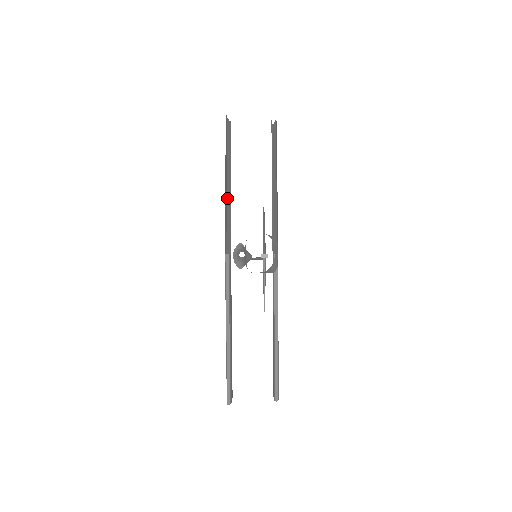
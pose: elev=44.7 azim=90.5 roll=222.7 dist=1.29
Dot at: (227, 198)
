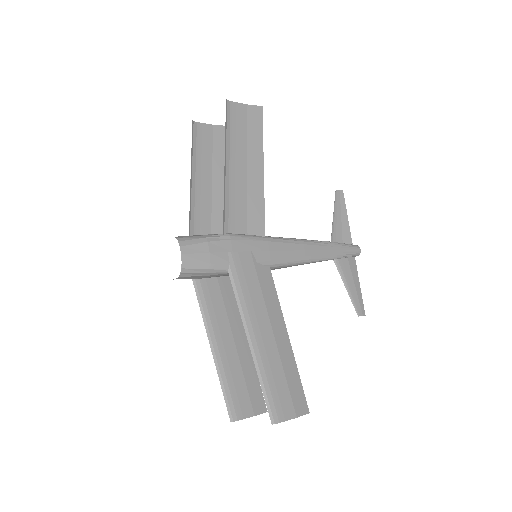
Dot at: (215, 205)
